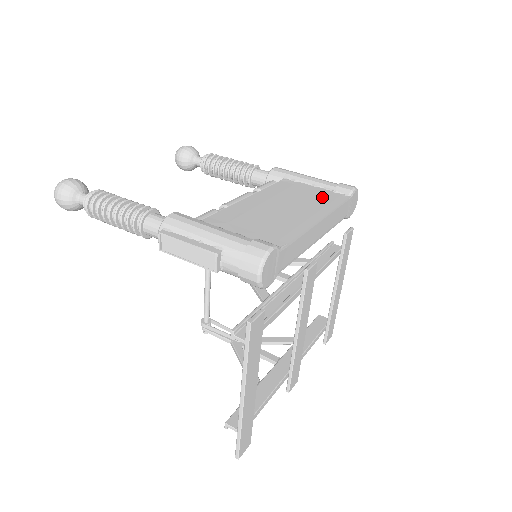
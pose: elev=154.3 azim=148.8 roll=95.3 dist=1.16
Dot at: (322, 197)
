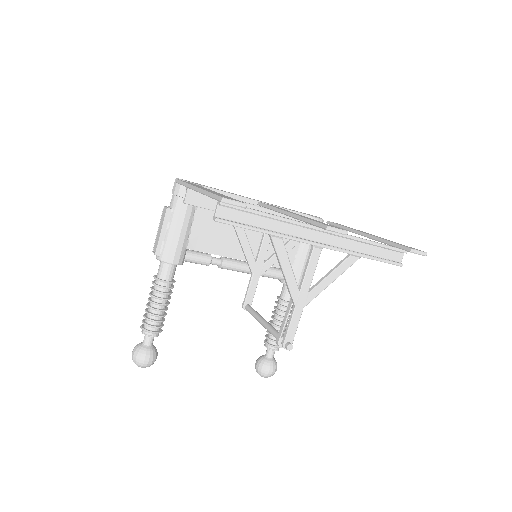
Dot at: occluded
